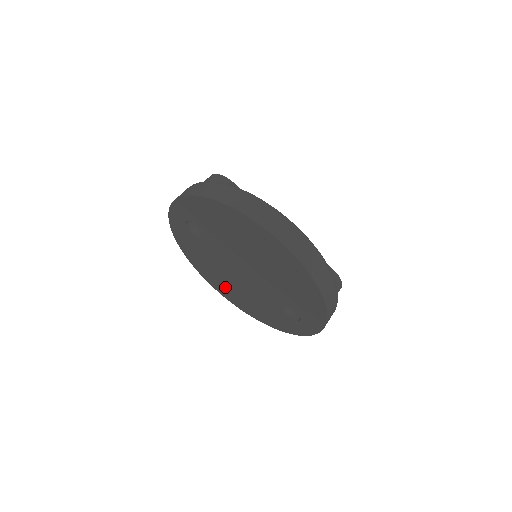
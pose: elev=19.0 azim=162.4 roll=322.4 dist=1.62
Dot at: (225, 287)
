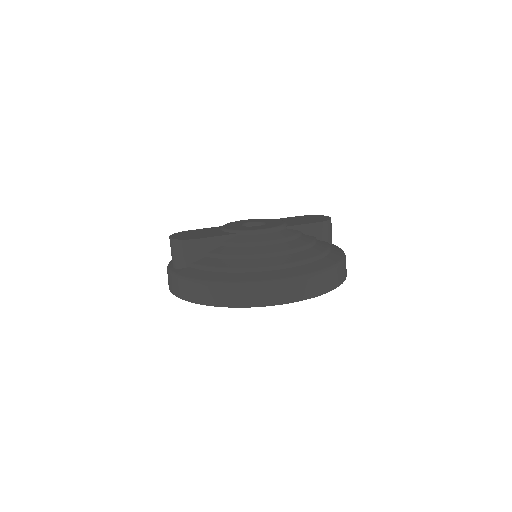
Dot at: occluded
